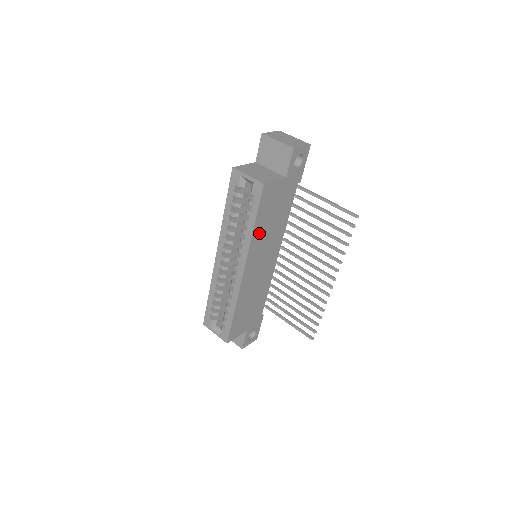
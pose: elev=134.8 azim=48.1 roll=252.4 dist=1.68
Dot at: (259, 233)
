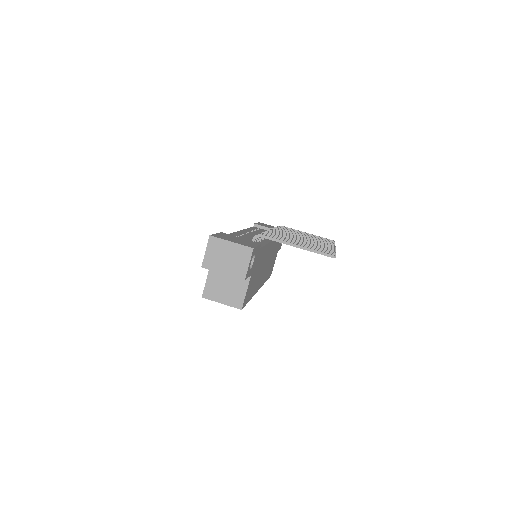
Dot at: (255, 287)
